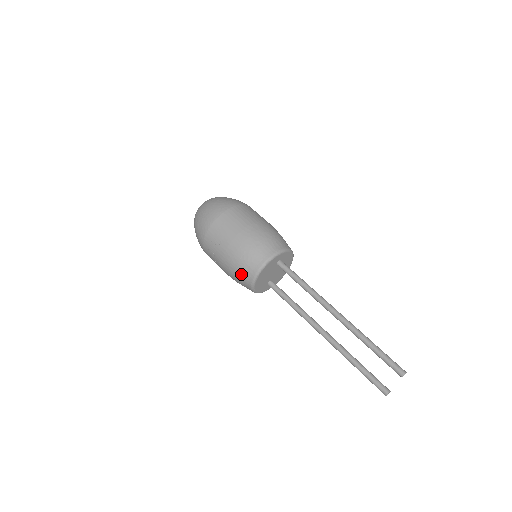
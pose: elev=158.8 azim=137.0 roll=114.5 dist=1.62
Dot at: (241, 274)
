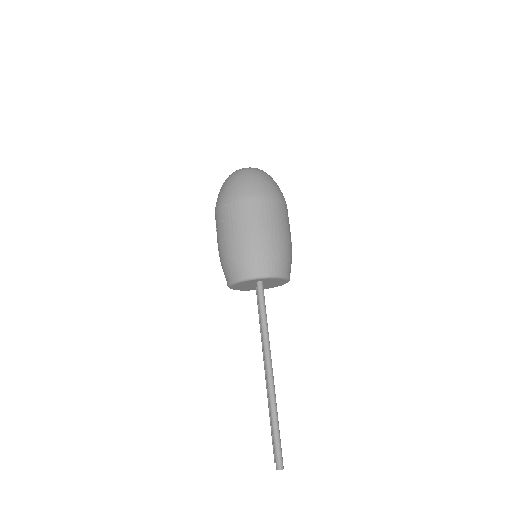
Dot at: occluded
